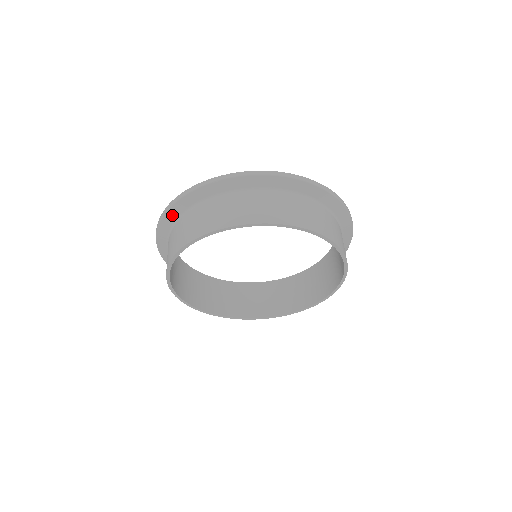
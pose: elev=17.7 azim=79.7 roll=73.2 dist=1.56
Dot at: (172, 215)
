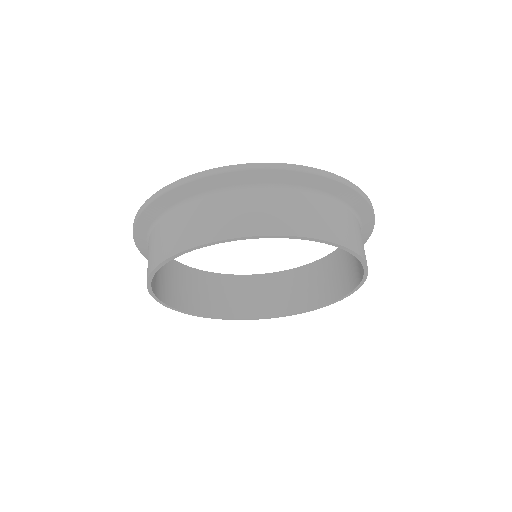
Dot at: occluded
